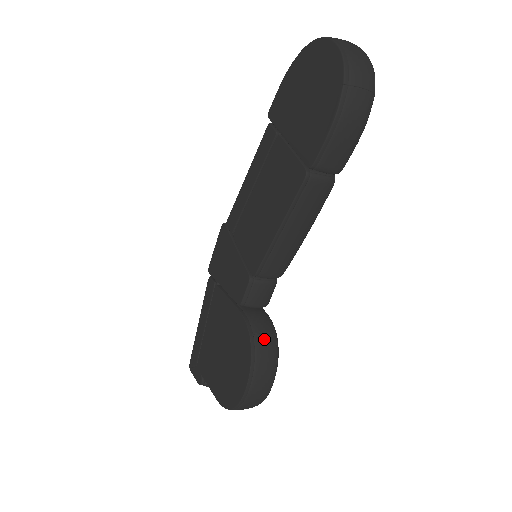
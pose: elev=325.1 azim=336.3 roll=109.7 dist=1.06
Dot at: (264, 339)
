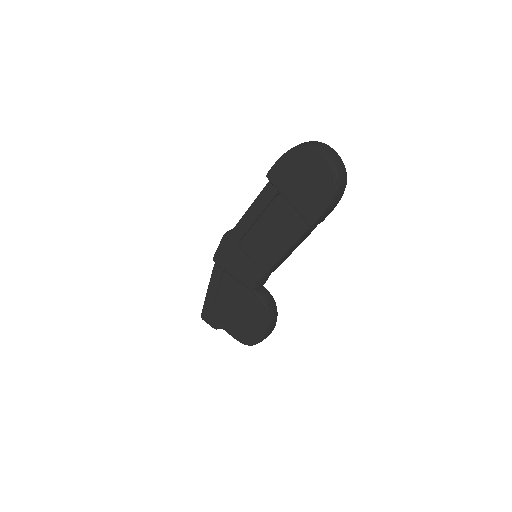
Dot at: (271, 307)
